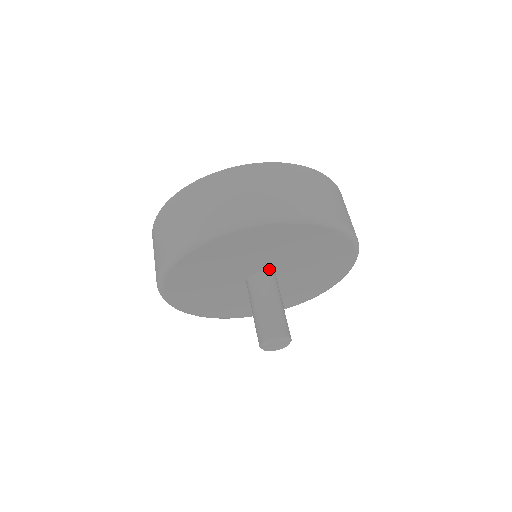
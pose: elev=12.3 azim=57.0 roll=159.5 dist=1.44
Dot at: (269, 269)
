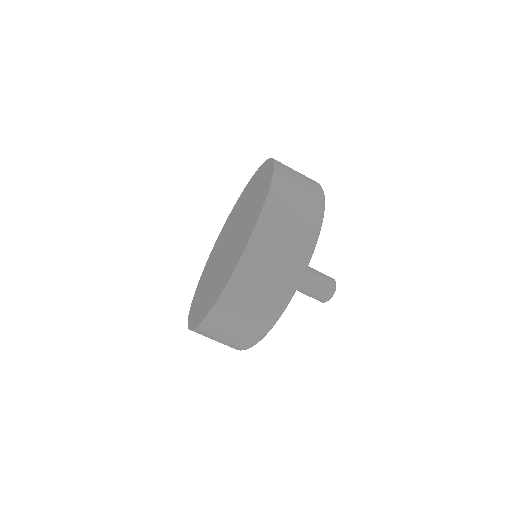
Dot at: occluded
